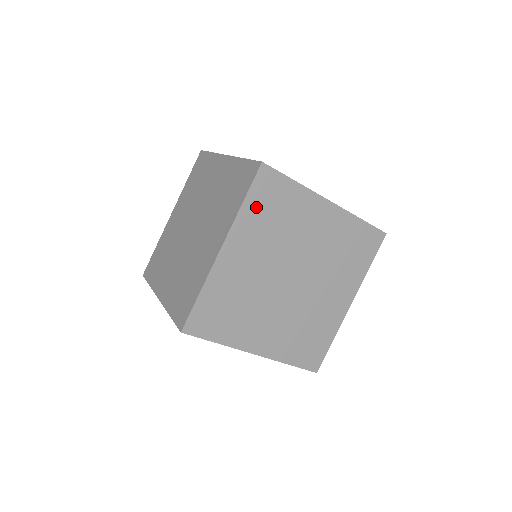
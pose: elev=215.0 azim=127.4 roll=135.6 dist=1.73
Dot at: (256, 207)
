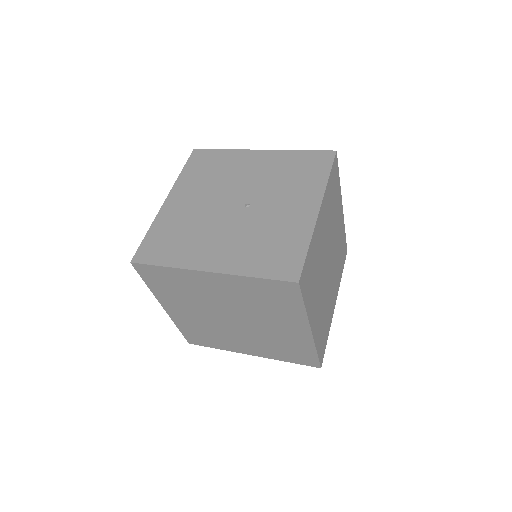
Dot at: (158, 286)
